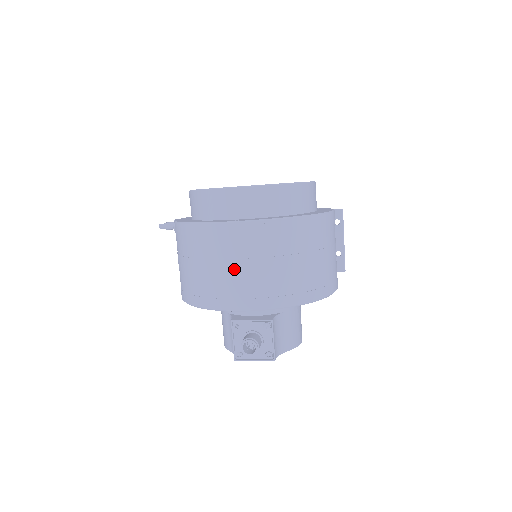
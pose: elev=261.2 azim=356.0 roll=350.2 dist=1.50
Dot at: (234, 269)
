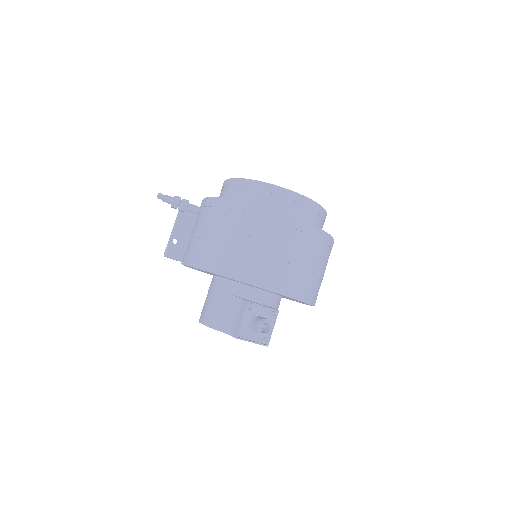
Dot at: (286, 256)
